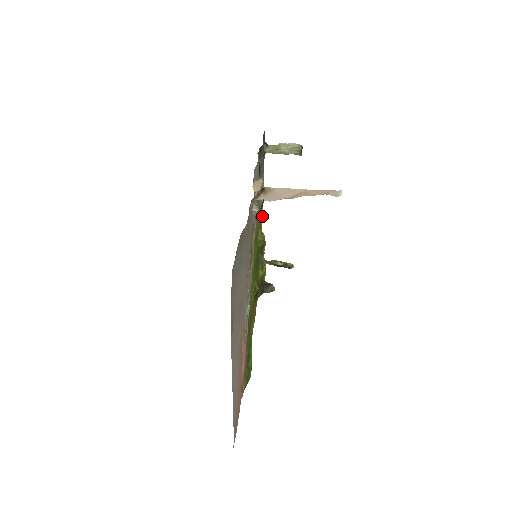
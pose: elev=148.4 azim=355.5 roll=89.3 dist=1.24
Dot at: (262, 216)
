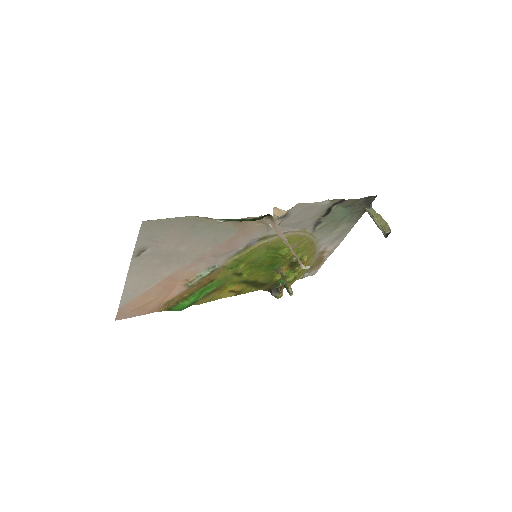
Dot at: (333, 251)
